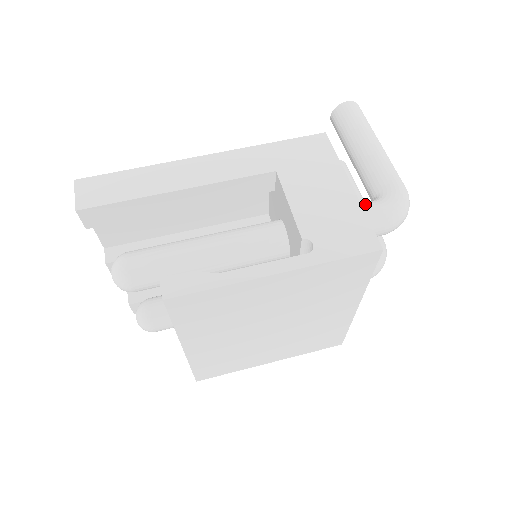
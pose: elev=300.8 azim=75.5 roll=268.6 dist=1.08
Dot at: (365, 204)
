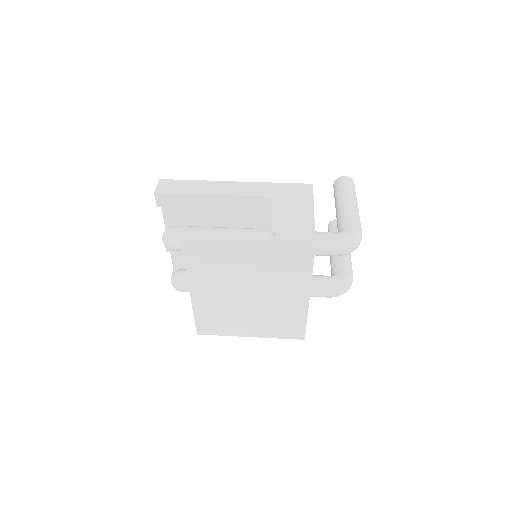
Dot at: (328, 232)
